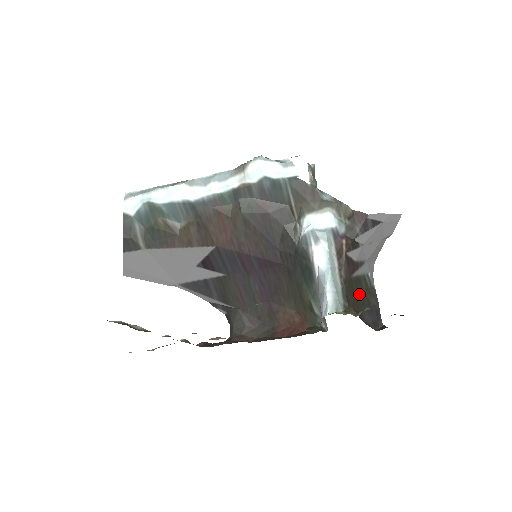
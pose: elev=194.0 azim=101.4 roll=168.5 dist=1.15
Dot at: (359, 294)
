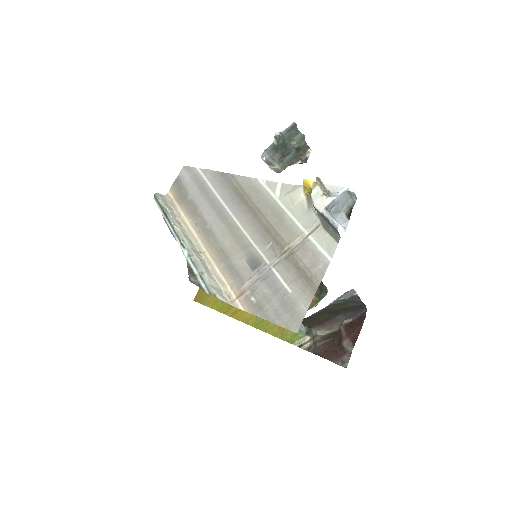
Dot at: (327, 313)
